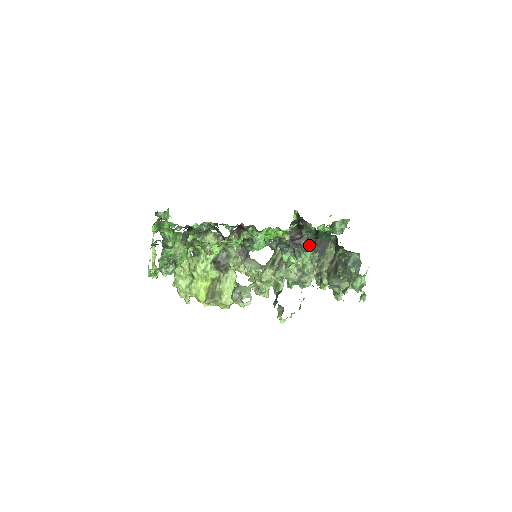
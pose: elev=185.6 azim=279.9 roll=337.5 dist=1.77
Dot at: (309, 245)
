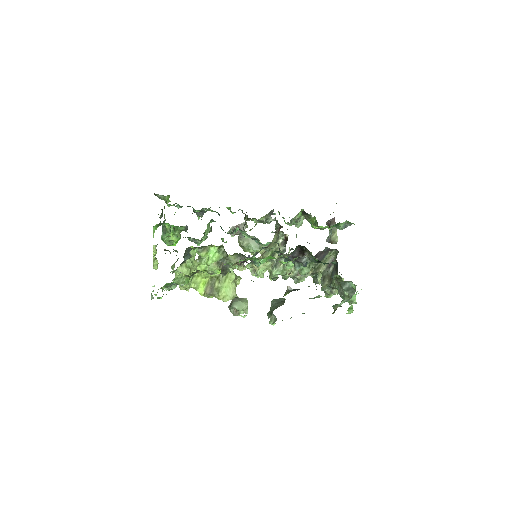
Dot at: occluded
